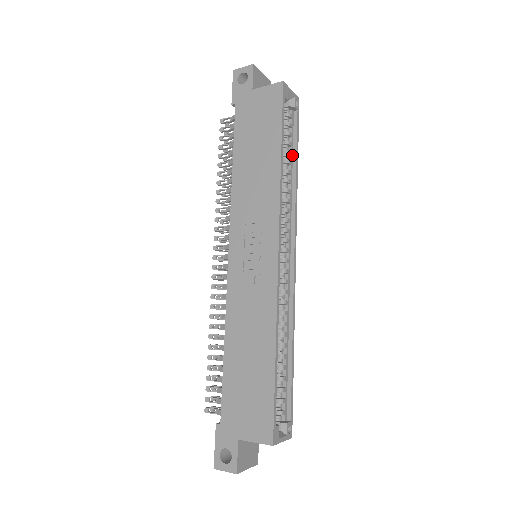
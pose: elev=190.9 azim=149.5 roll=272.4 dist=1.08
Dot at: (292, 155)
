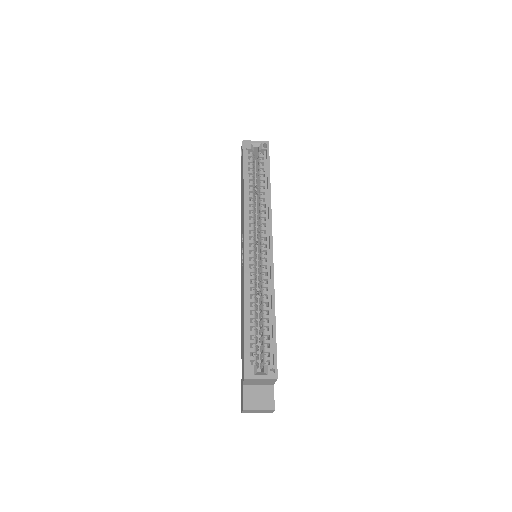
Dot at: (266, 179)
